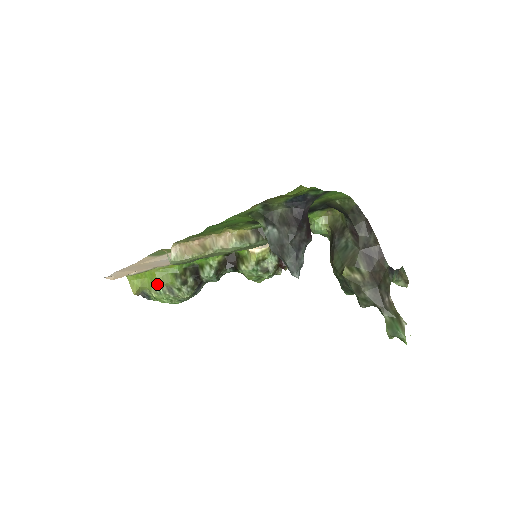
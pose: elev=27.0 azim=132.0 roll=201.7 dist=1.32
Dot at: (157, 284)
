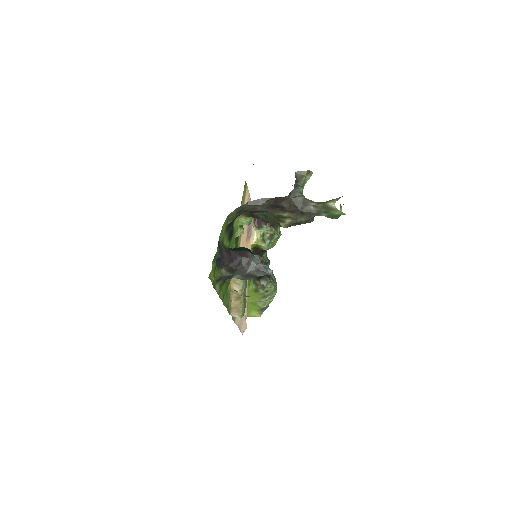
Dot at: (258, 303)
